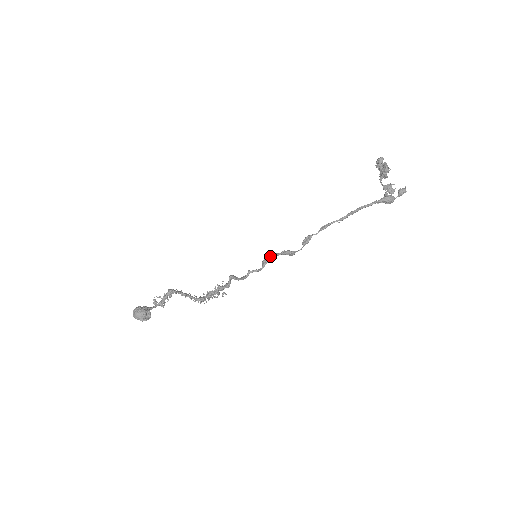
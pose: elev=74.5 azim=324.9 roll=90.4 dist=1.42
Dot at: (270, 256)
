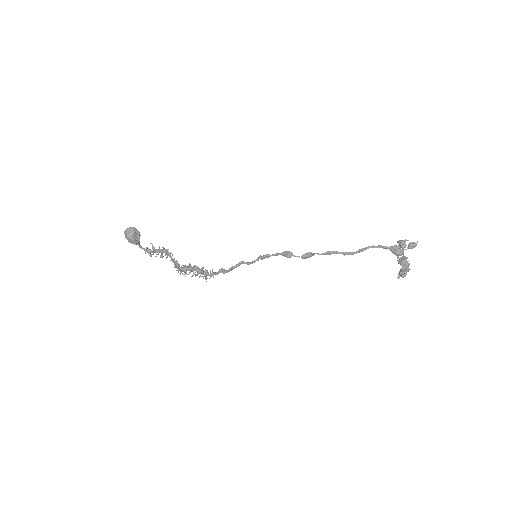
Dot at: occluded
